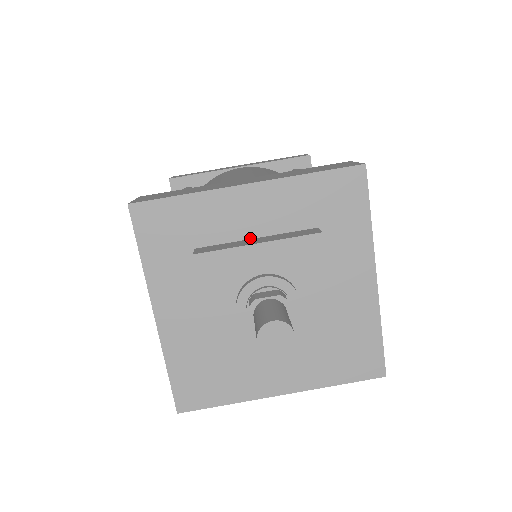
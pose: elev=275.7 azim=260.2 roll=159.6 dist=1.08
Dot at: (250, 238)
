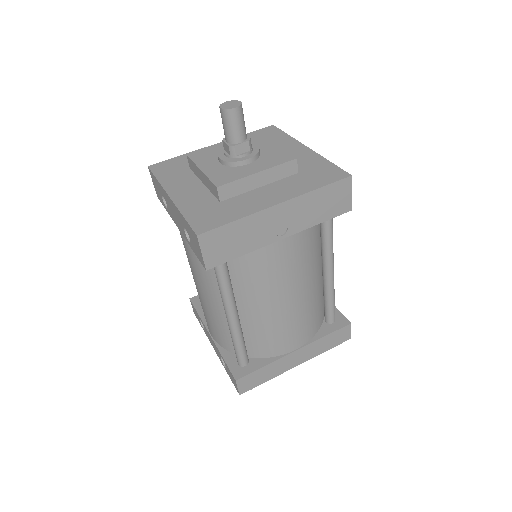
Dot at: occluded
